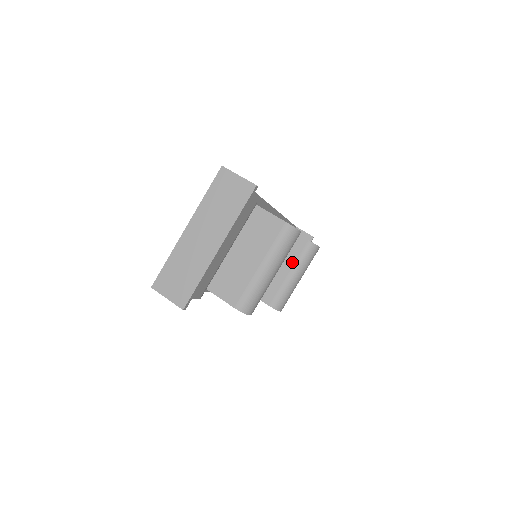
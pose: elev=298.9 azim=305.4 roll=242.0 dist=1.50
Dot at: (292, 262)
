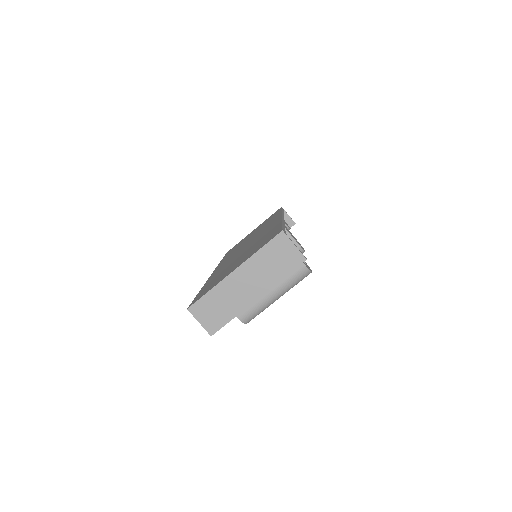
Dot at: occluded
